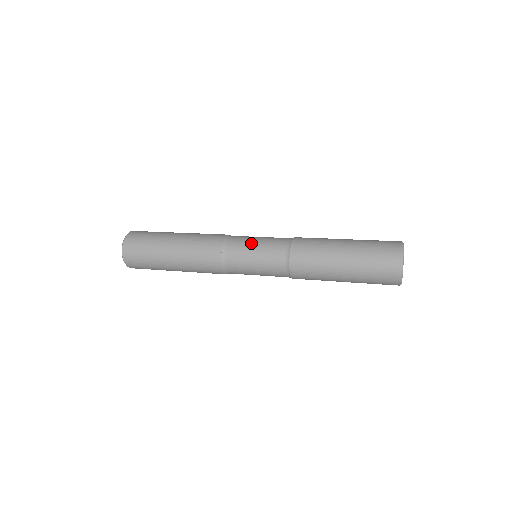
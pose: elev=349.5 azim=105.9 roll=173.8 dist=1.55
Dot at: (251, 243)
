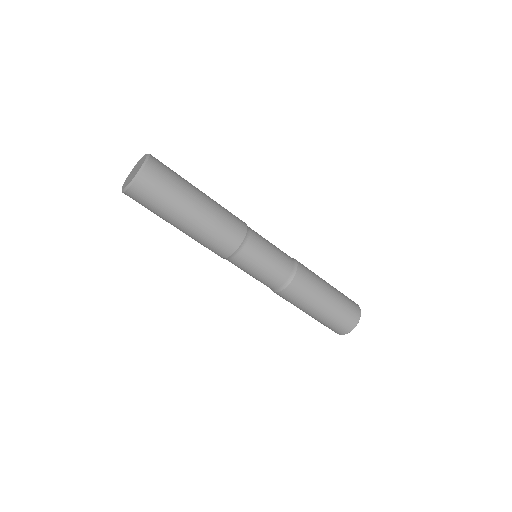
Dot at: (267, 240)
